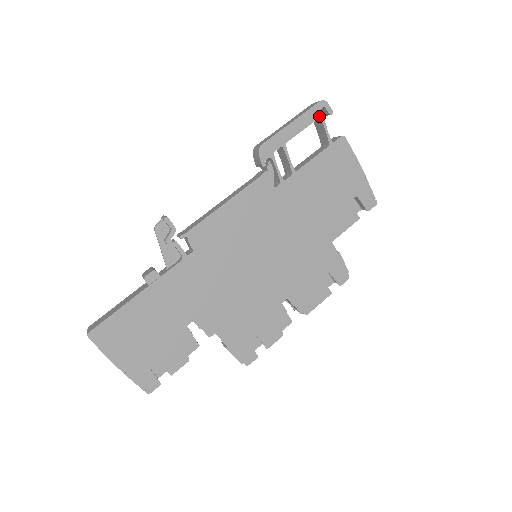
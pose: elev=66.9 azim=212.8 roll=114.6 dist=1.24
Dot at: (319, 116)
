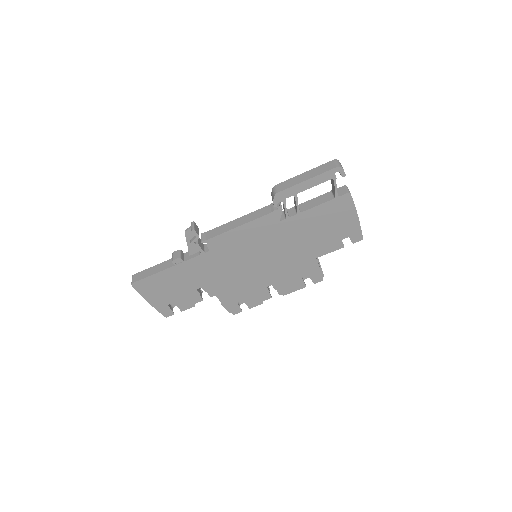
Dot at: (332, 177)
